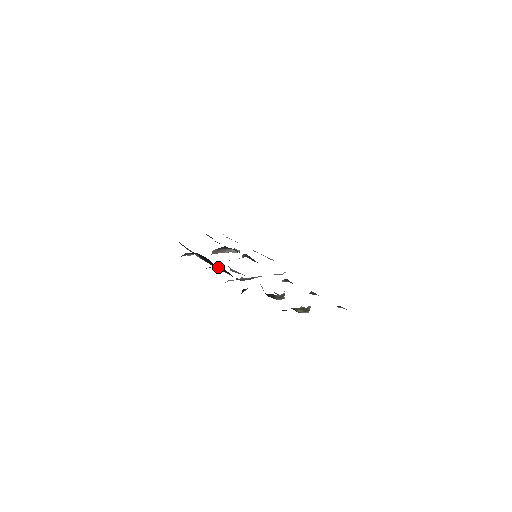
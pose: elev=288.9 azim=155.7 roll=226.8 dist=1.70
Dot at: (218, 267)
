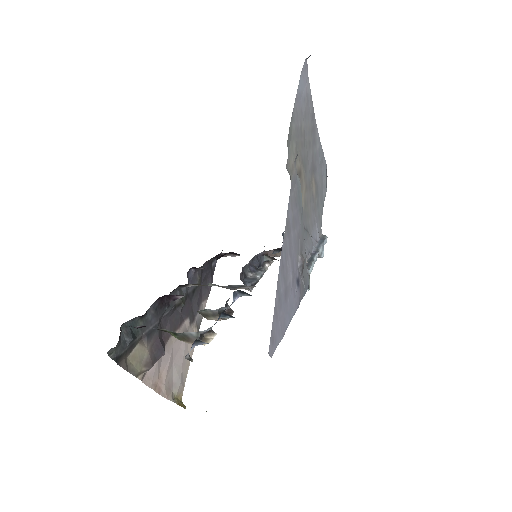
Dot at: occluded
